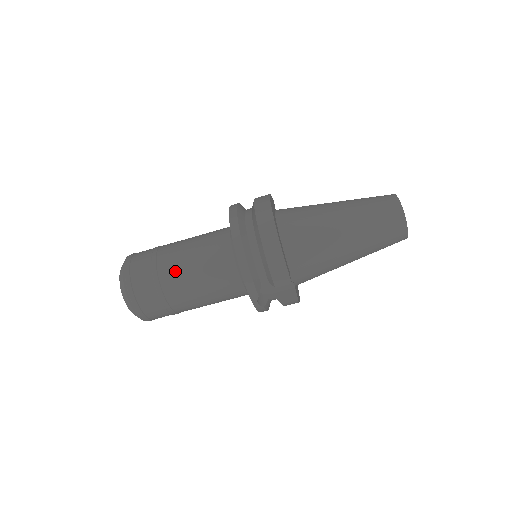
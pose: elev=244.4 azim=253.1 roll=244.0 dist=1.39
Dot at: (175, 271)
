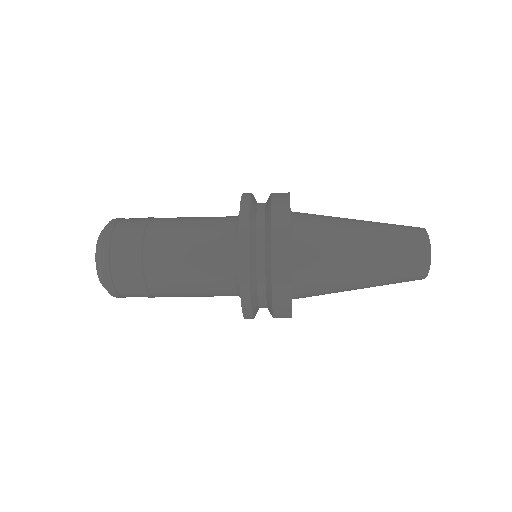
Dot at: (165, 277)
